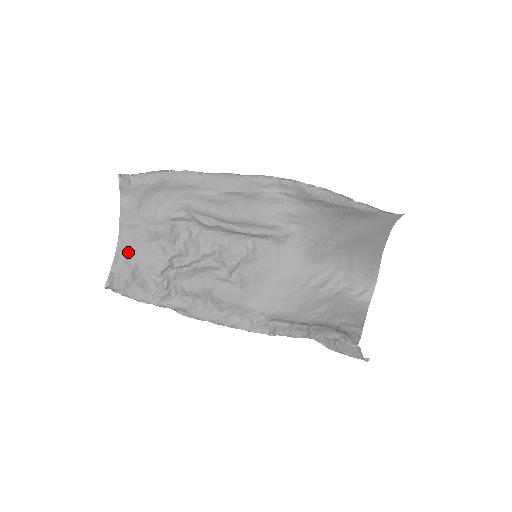
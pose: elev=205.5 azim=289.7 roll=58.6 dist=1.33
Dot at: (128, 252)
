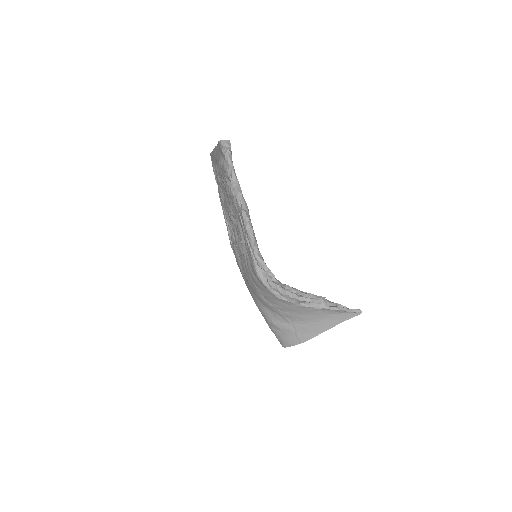
Dot at: occluded
